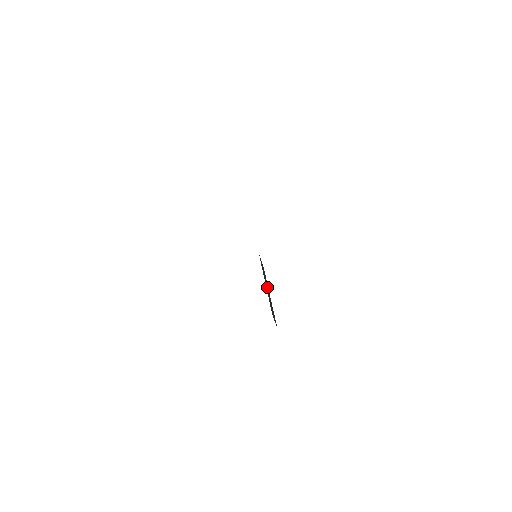
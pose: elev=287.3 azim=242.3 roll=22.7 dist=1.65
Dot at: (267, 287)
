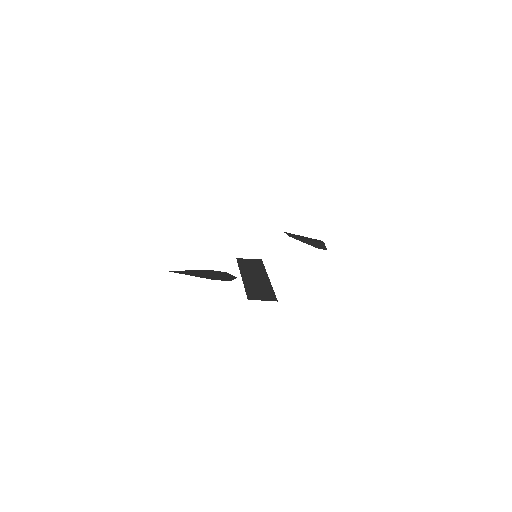
Dot at: (257, 276)
